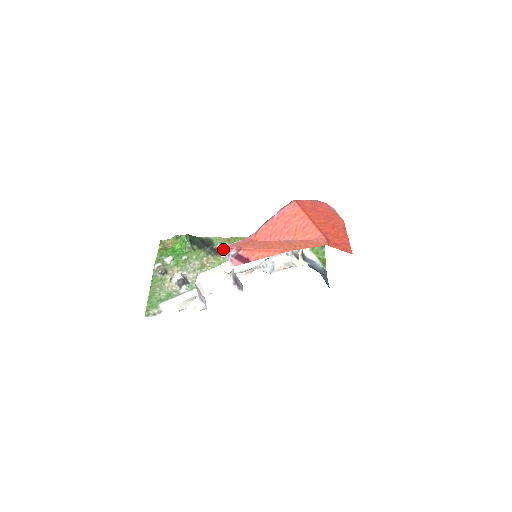
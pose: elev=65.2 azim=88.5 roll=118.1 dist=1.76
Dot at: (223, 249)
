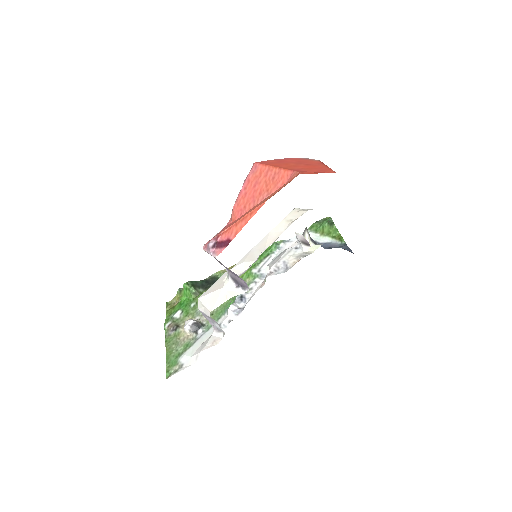
Dot at: occluded
